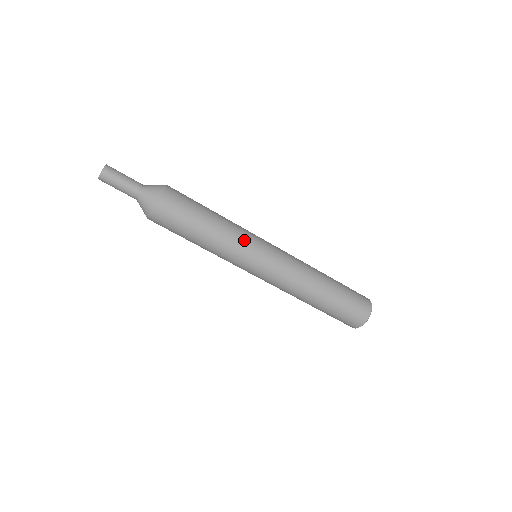
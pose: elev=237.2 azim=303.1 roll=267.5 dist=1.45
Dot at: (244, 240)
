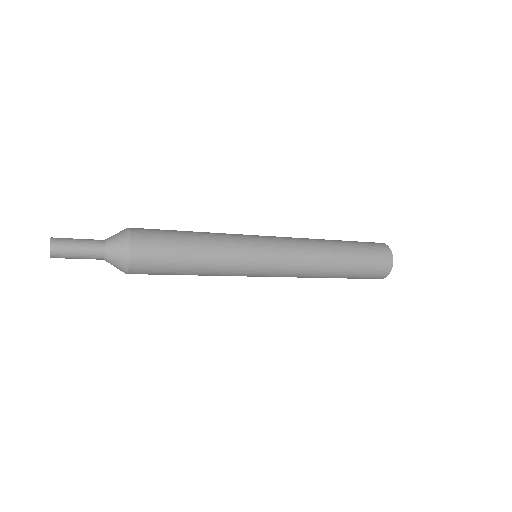
Dot at: (237, 269)
